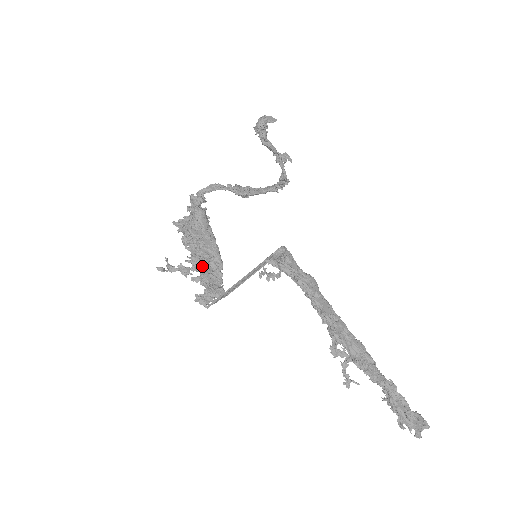
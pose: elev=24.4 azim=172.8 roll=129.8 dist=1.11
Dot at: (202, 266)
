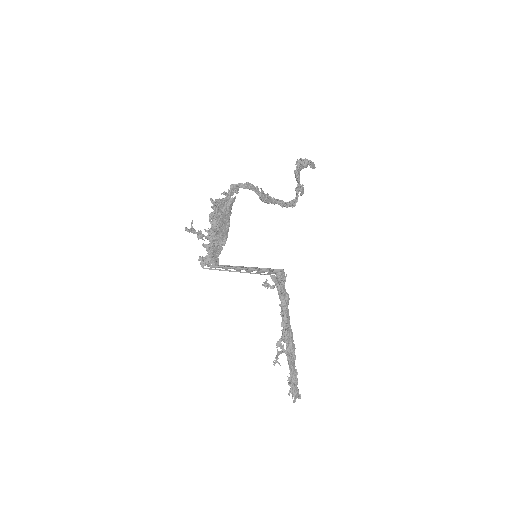
Dot at: (214, 239)
